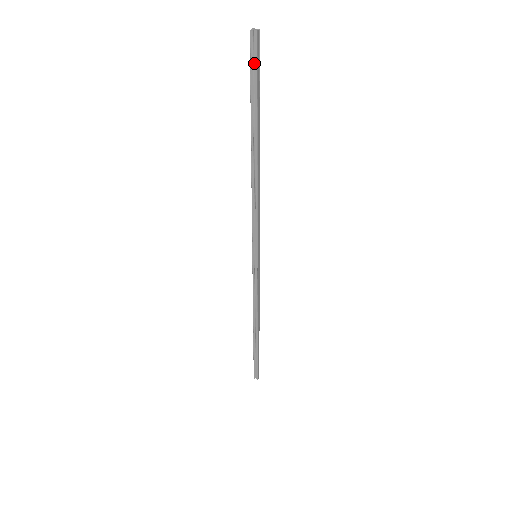
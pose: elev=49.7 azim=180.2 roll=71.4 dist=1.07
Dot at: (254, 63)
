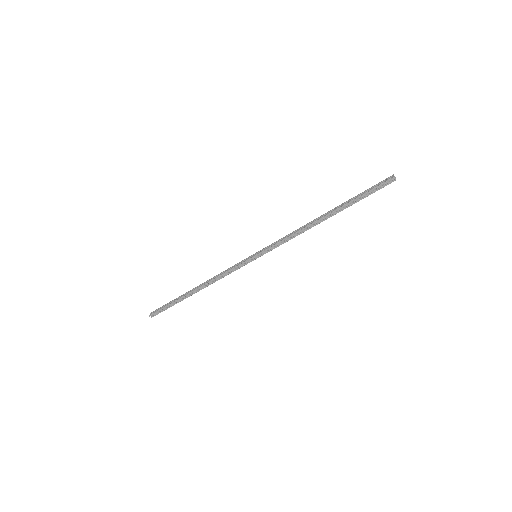
Dot at: (378, 187)
